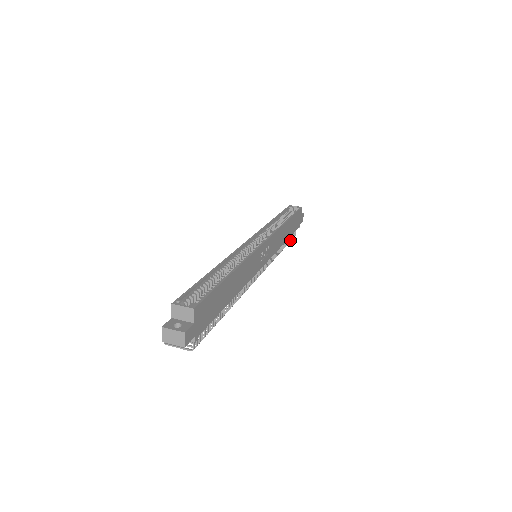
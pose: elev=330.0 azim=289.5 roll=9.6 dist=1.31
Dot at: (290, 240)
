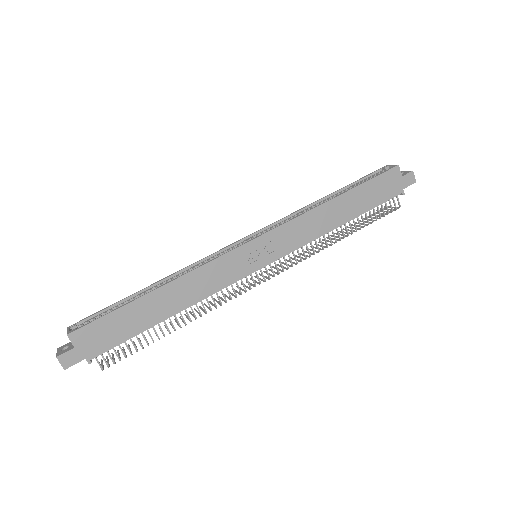
Dot at: (379, 216)
